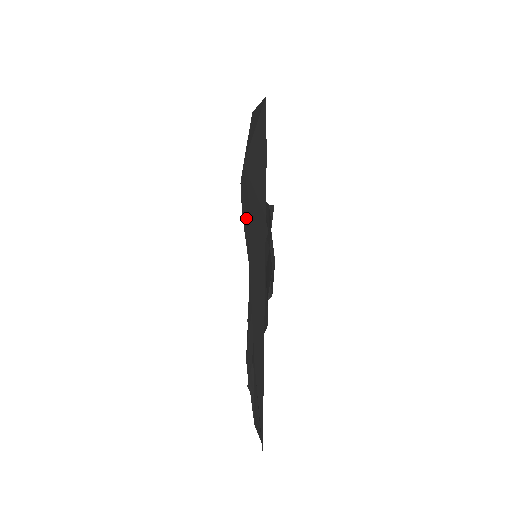
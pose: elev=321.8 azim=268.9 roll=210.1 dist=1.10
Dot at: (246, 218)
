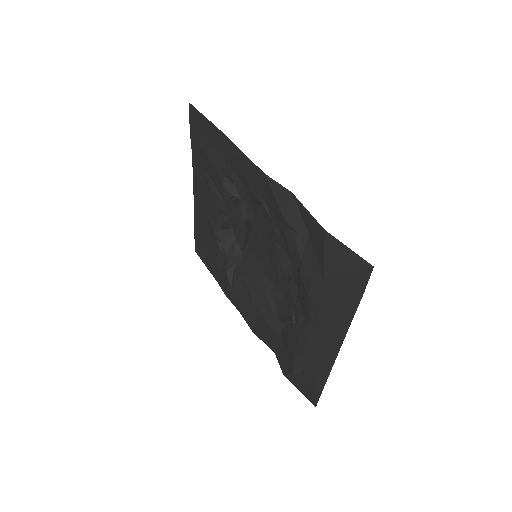
Dot at: (316, 303)
